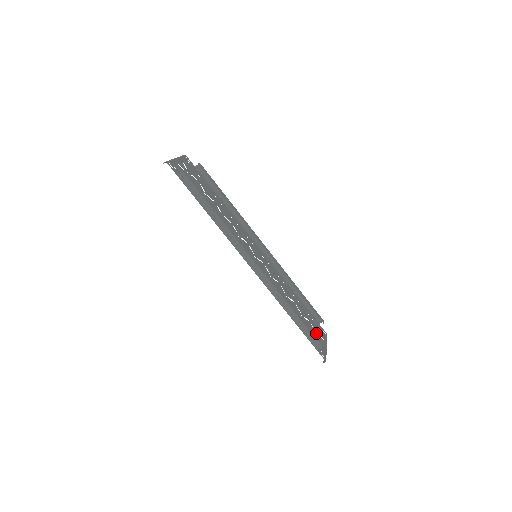
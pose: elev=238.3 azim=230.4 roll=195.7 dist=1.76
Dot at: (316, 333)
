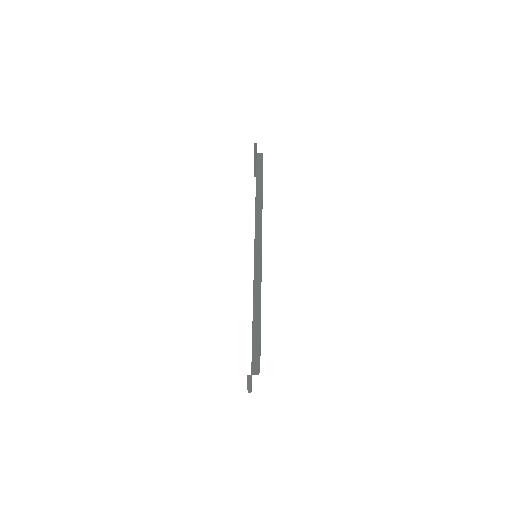
Dot at: occluded
